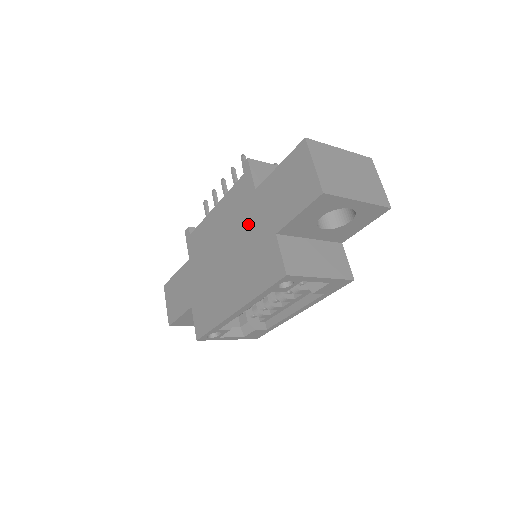
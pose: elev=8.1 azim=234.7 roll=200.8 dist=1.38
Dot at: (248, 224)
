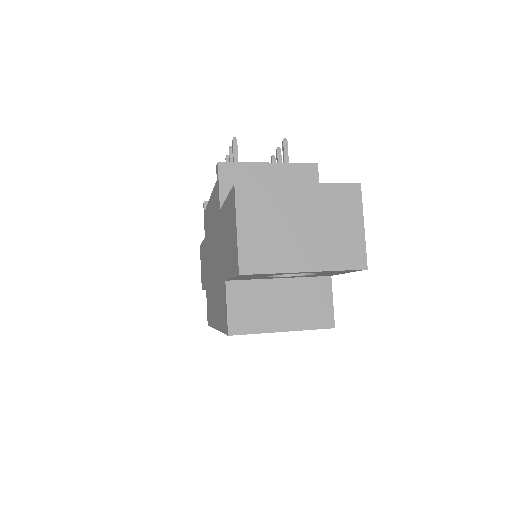
Dot at: (218, 246)
